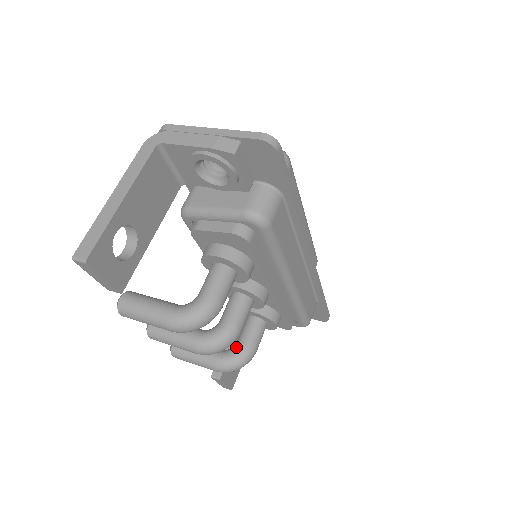
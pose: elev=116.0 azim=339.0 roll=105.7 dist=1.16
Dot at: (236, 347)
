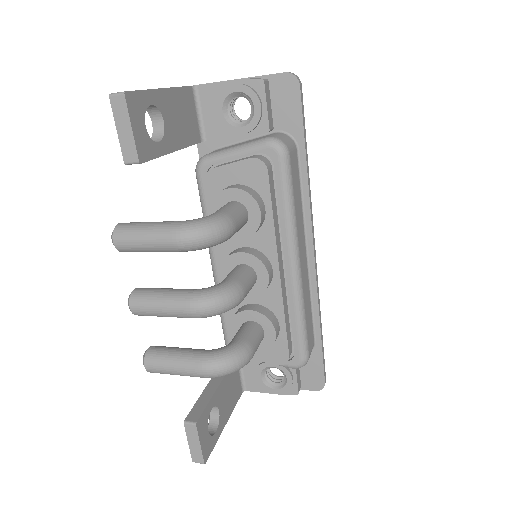
Dot at: (230, 343)
